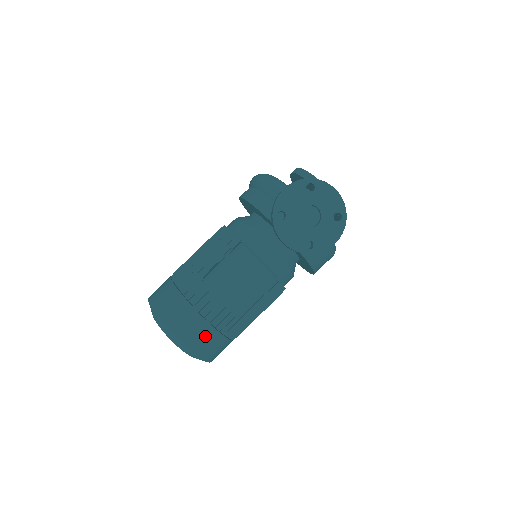
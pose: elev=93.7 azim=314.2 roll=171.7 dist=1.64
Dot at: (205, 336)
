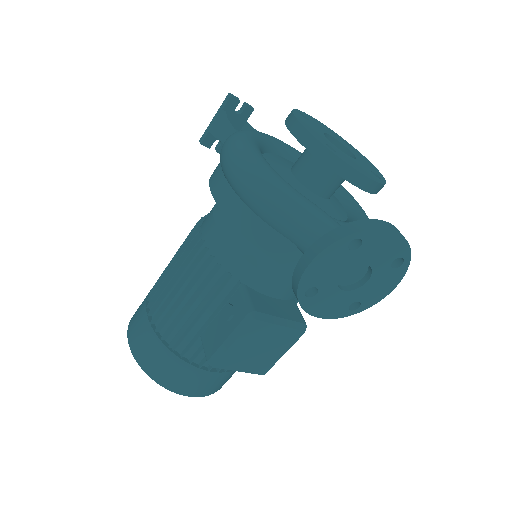
Dot at: (222, 380)
